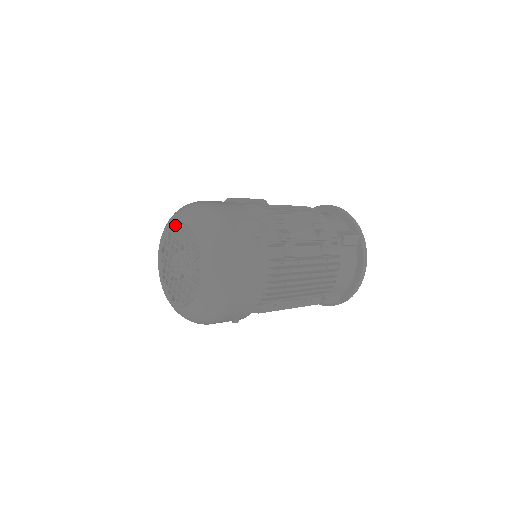
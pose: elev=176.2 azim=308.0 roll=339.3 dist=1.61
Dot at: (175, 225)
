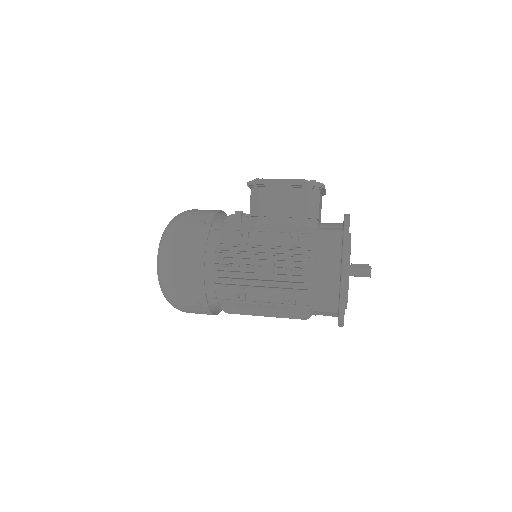
Dot at: occluded
